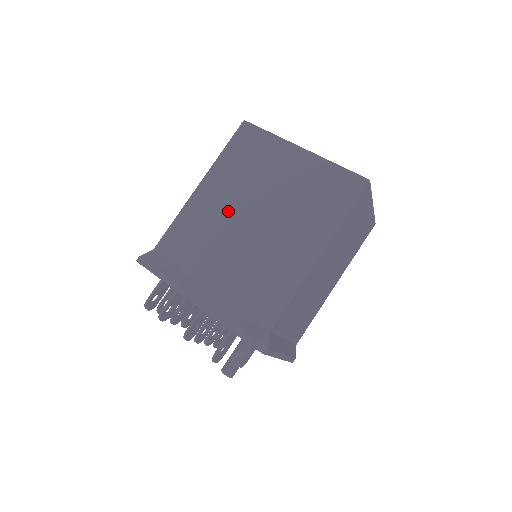
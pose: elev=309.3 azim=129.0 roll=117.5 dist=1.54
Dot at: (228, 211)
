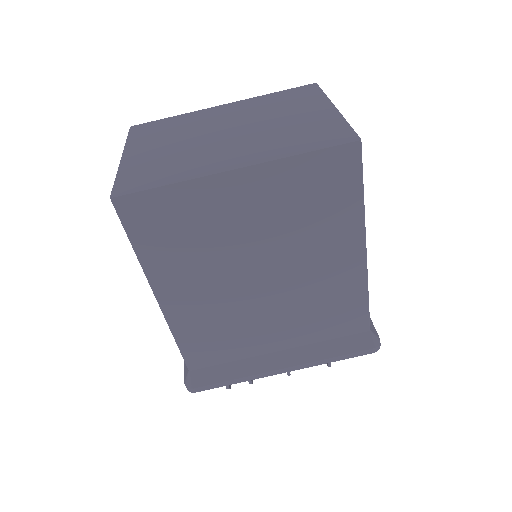
Dot at: (224, 294)
